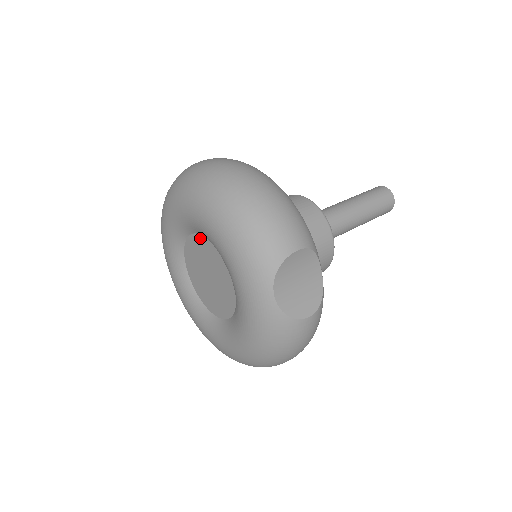
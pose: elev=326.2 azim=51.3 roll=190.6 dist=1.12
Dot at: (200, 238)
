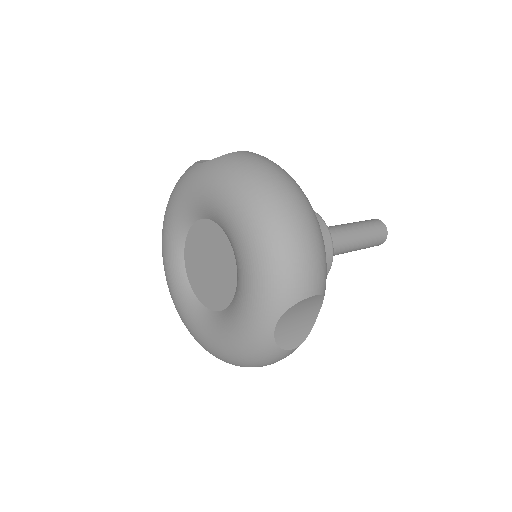
Dot at: (219, 230)
